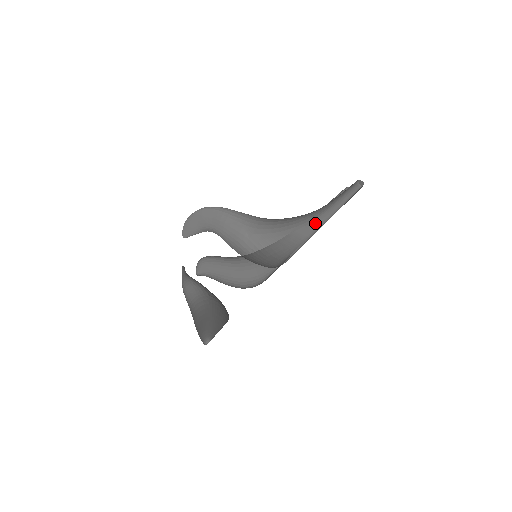
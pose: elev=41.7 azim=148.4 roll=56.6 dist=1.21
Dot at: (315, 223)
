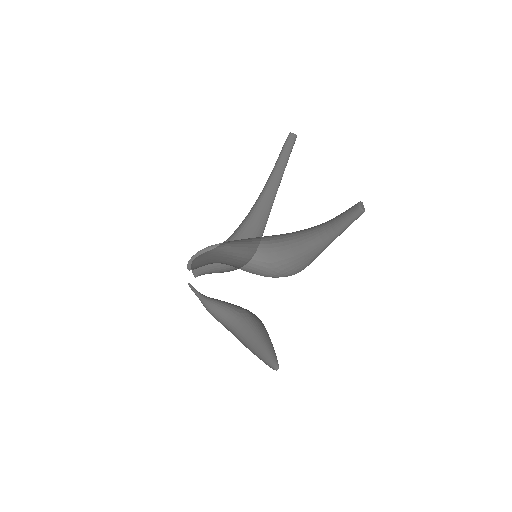
Dot at: (326, 244)
